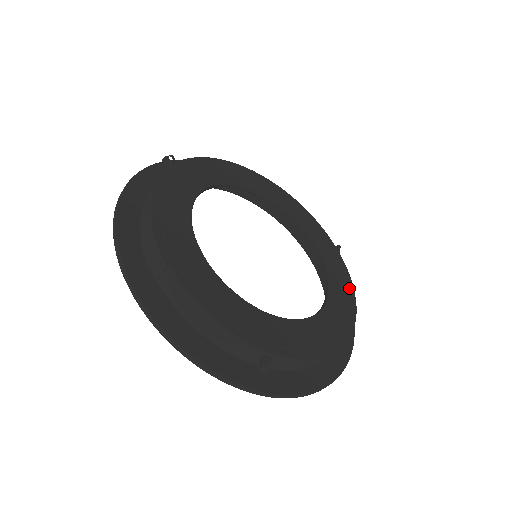
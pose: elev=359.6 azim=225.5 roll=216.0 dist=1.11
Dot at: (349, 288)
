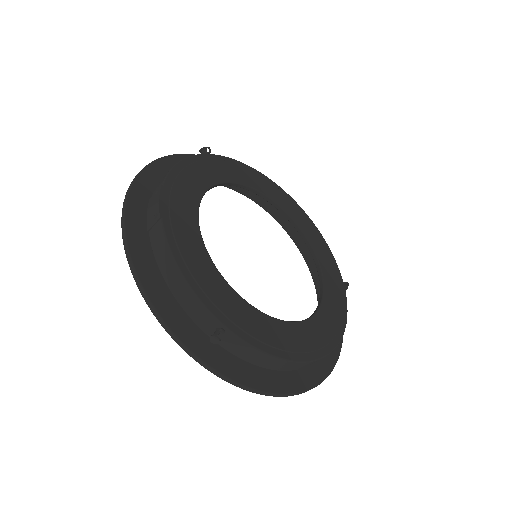
Dot at: (341, 319)
